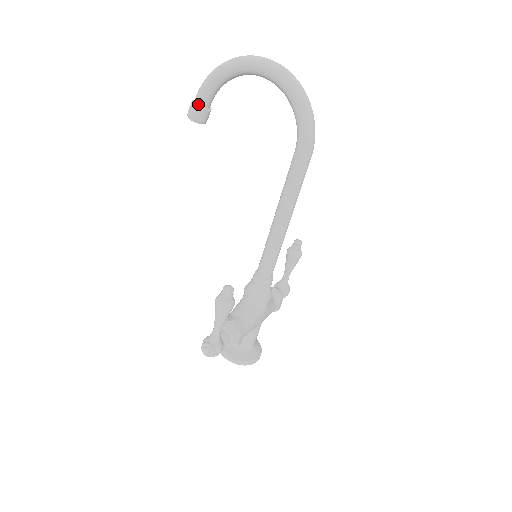
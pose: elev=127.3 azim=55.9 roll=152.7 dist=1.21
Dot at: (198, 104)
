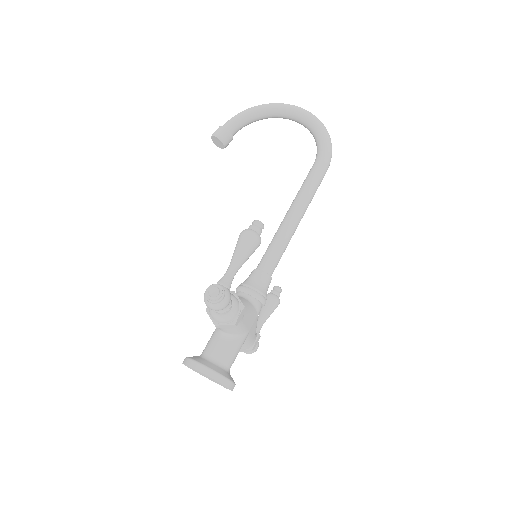
Dot at: (226, 127)
